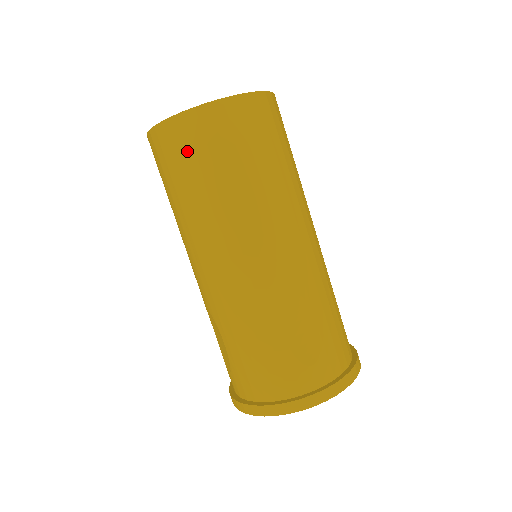
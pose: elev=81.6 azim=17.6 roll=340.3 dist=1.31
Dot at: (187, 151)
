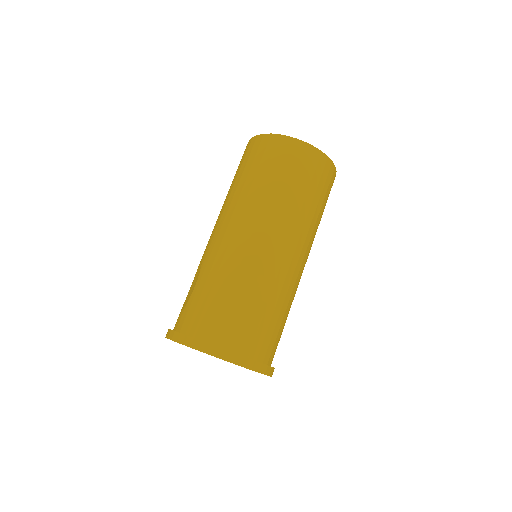
Dot at: (266, 155)
